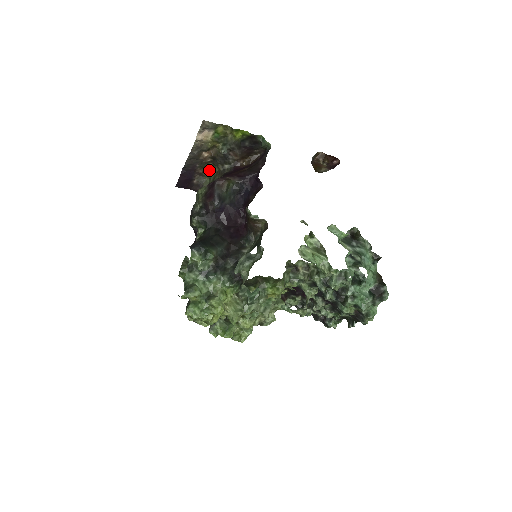
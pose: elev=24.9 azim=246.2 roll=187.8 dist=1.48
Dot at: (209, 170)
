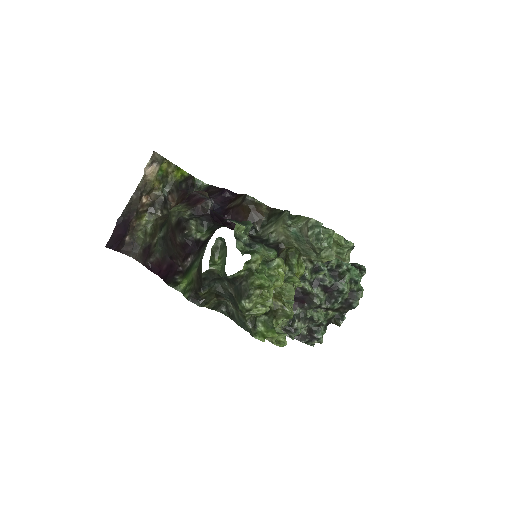
Dot at: (144, 221)
